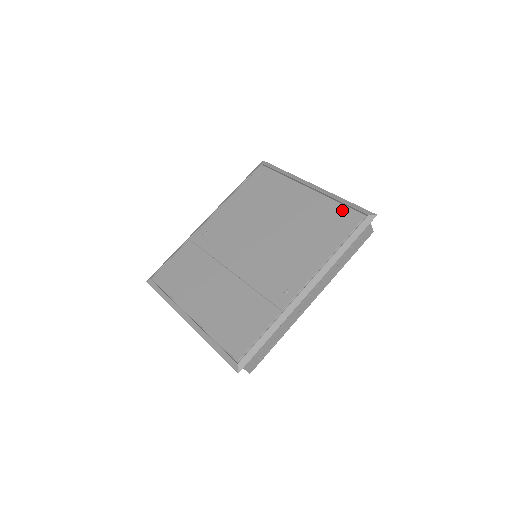
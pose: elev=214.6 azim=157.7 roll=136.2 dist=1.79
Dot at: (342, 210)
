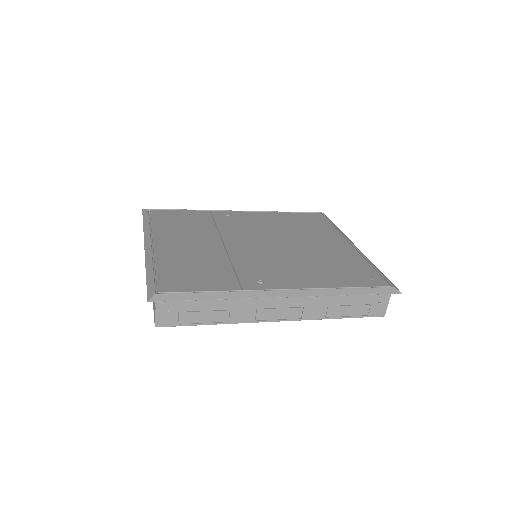
Dot at: (370, 270)
